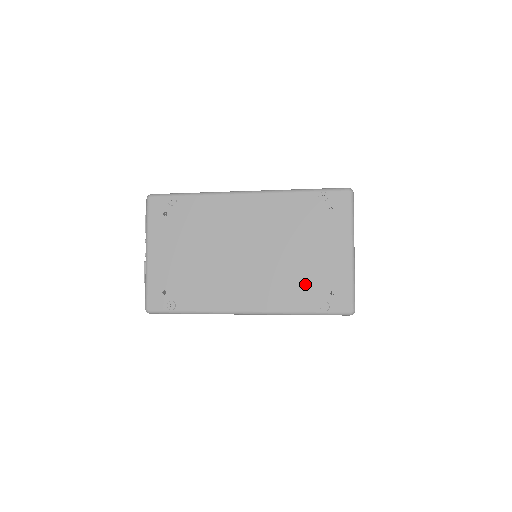
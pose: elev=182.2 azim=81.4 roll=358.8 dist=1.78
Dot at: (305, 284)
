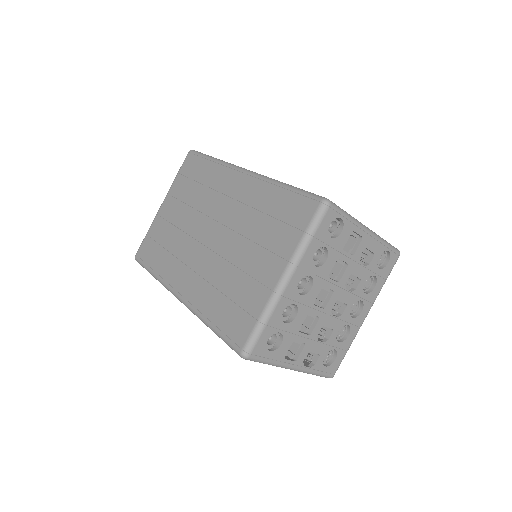
Dot at: occluded
